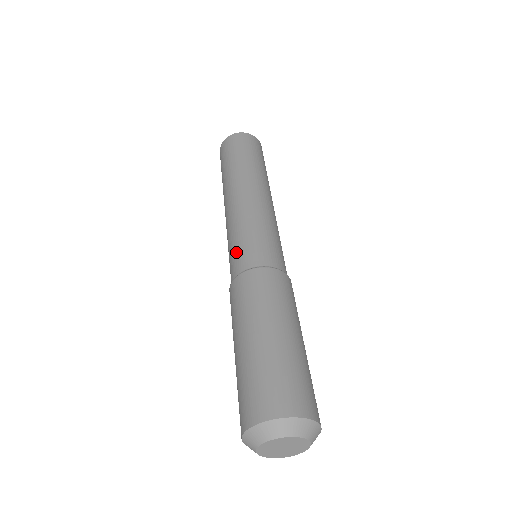
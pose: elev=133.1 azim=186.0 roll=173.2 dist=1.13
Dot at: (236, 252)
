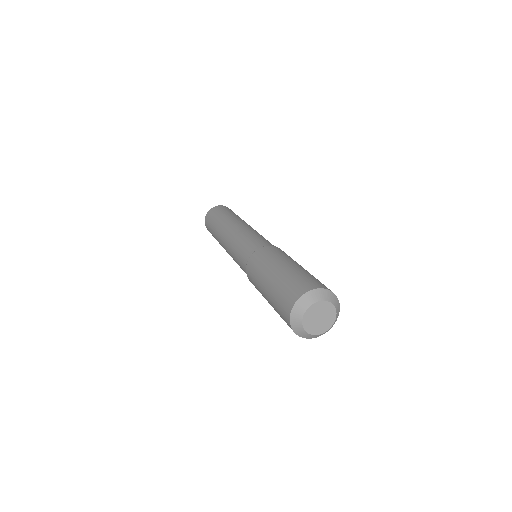
Dot at: (245, 247)
